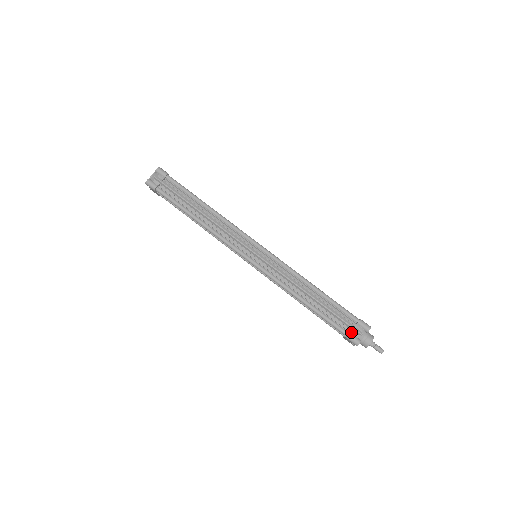
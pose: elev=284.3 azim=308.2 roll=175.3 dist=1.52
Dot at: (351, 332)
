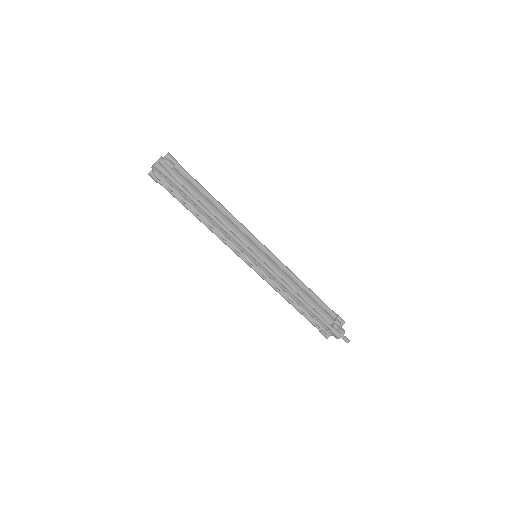
Dot at: (323, 331)
